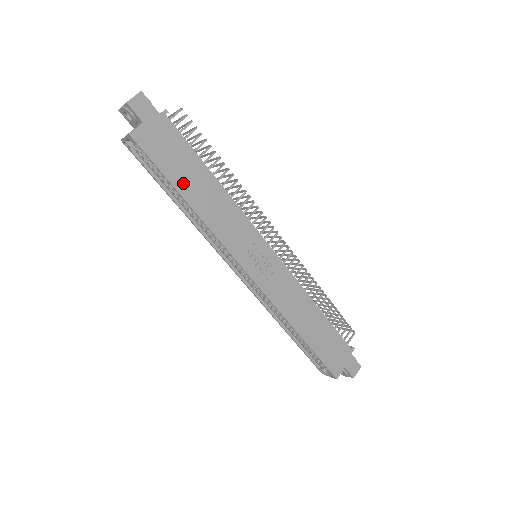
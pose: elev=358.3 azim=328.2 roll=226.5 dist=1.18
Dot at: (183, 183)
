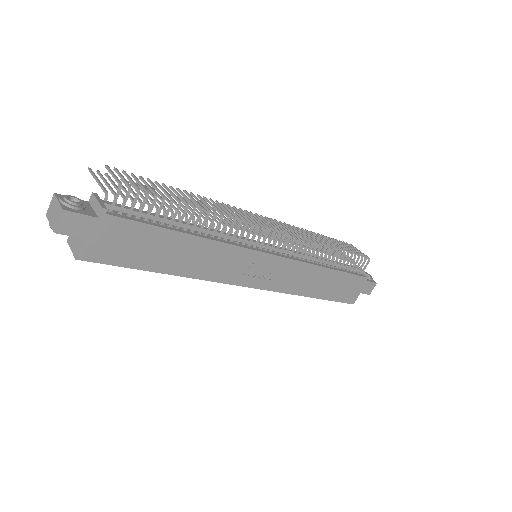
Dot at: (157, 262)
